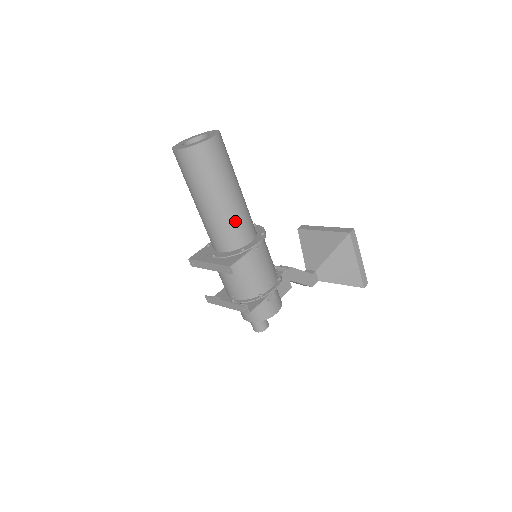
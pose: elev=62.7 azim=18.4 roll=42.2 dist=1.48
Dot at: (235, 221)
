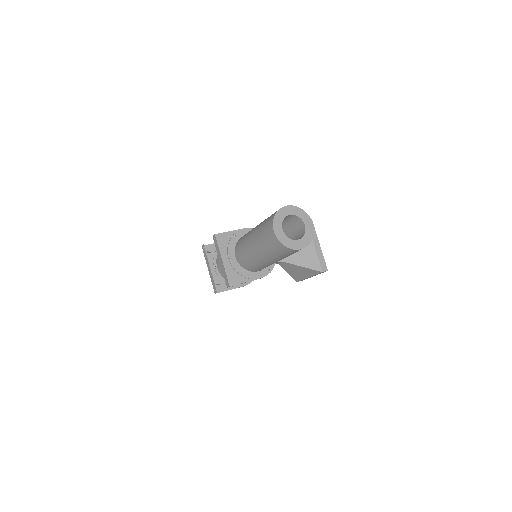
Dot at: (261, 266)
